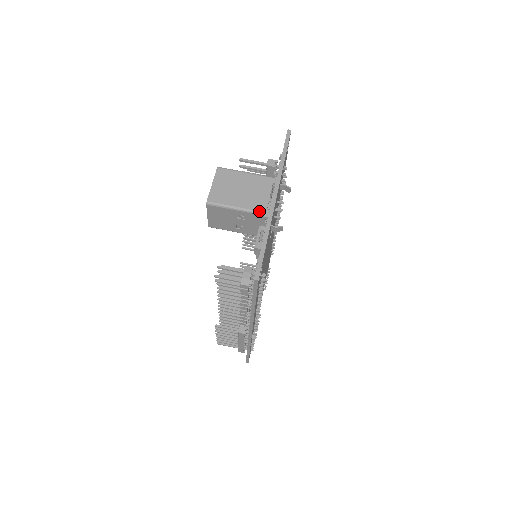
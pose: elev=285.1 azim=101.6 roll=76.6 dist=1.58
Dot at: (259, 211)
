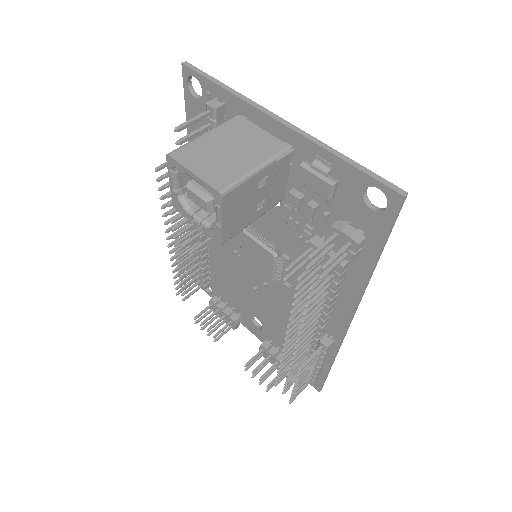
Dot at: (281, 150)
